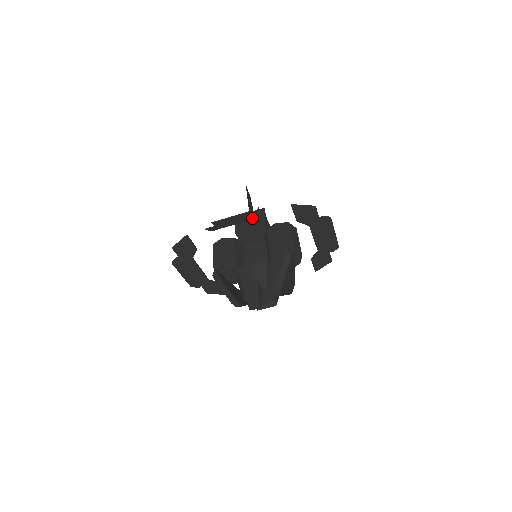
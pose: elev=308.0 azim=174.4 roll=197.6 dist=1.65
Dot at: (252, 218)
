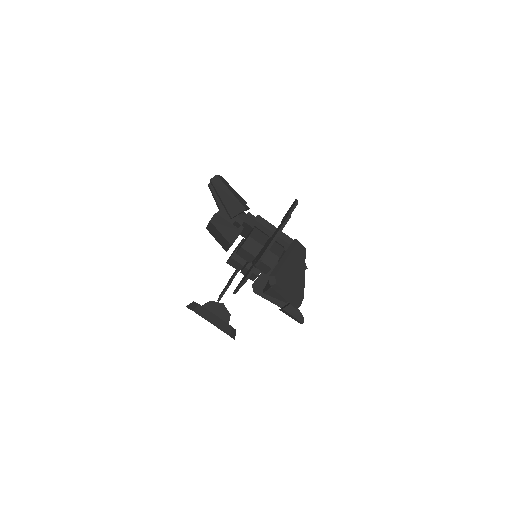
Dot at: (235, 332)
